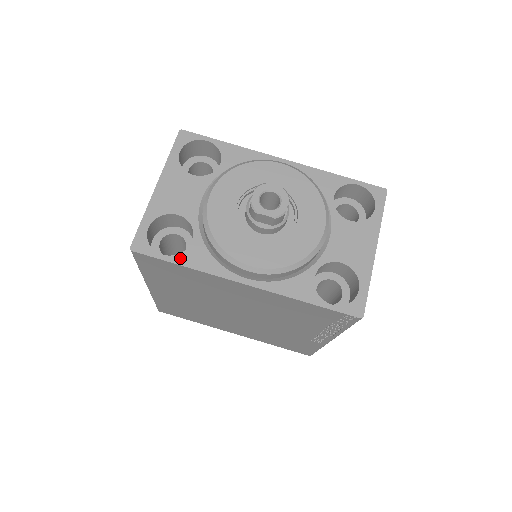
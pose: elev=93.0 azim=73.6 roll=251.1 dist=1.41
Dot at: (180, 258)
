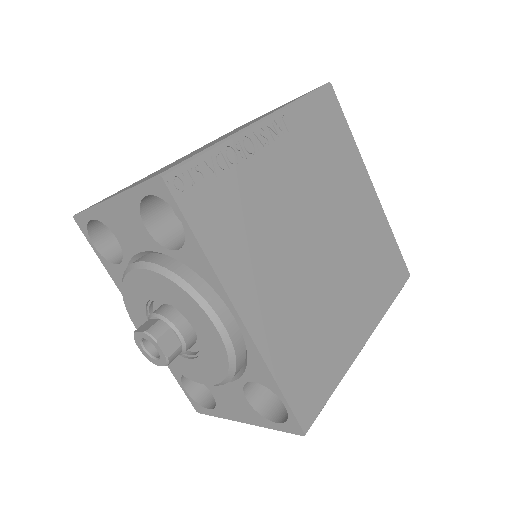
Dot at: (105, 262)
